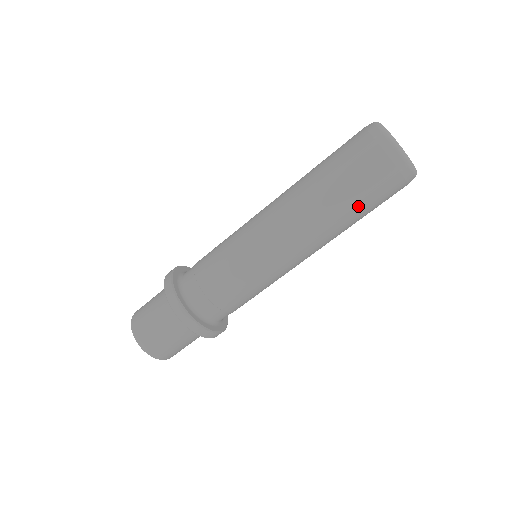
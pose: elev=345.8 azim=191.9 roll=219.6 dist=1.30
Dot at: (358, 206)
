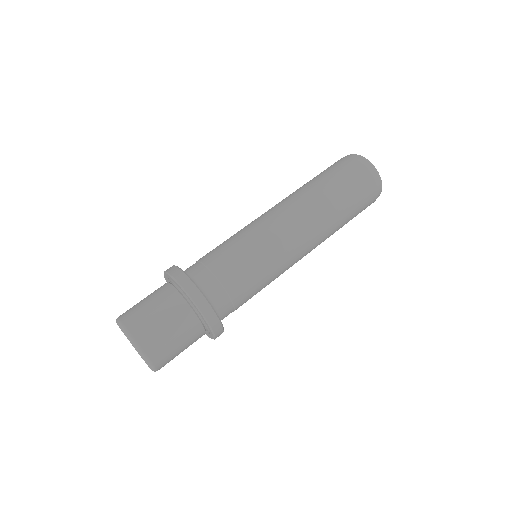
Dot at: (346, 223)
